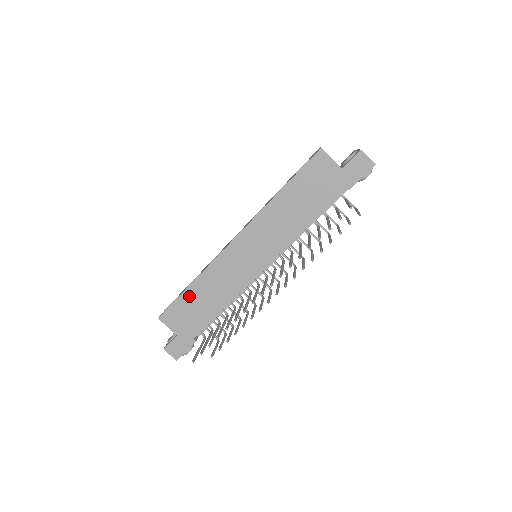
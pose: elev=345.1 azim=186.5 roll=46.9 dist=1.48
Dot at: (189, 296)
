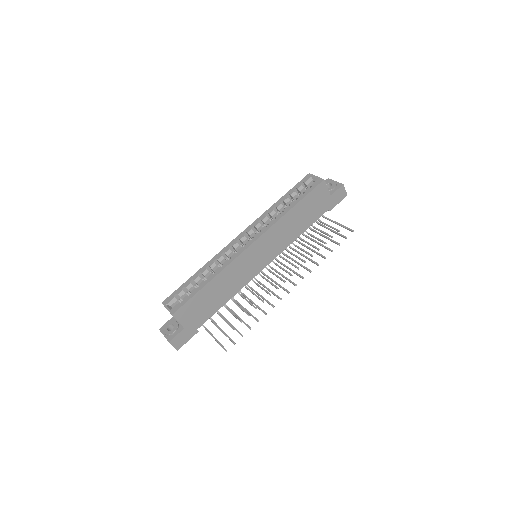
Dot at: (204, 293)
